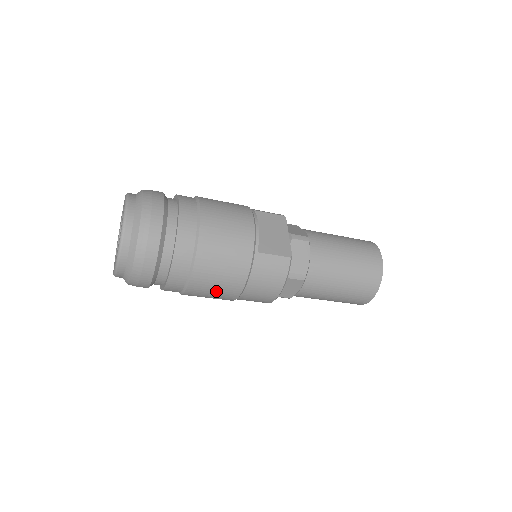
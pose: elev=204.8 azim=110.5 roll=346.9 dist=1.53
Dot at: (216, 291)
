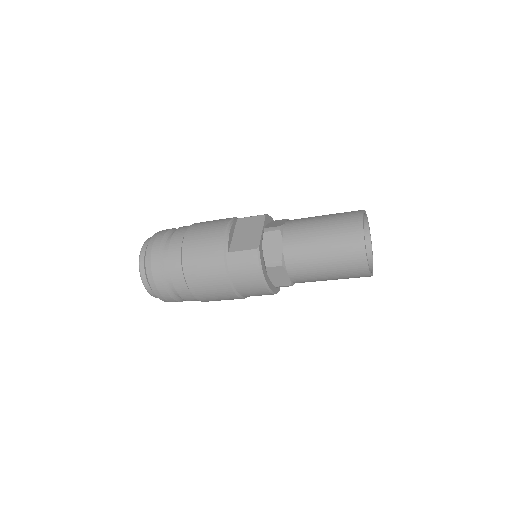
Dot at: (214, 292)
